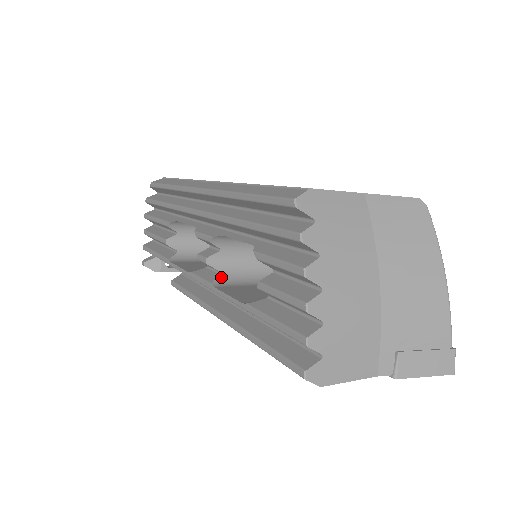
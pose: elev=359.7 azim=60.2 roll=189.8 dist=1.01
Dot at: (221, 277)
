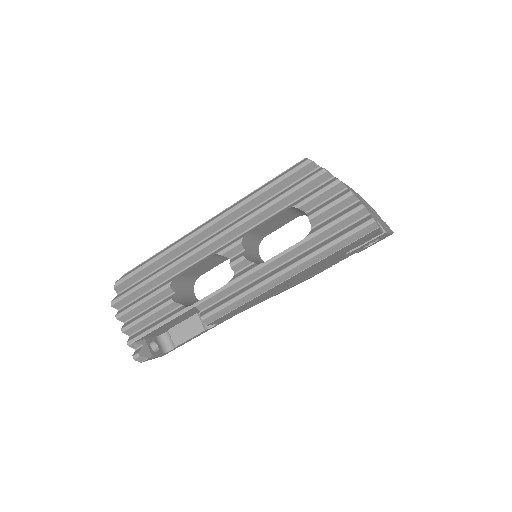
Dot at: occluded
